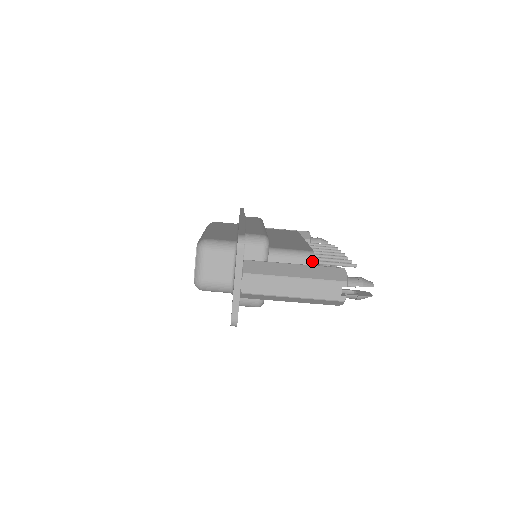
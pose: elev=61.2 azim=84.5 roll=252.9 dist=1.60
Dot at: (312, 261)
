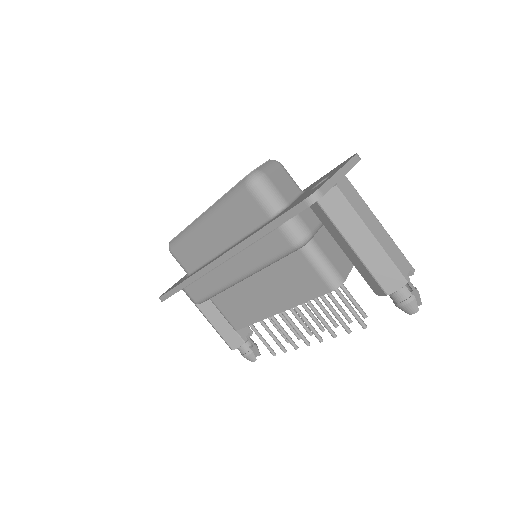
Dot at: occluded
